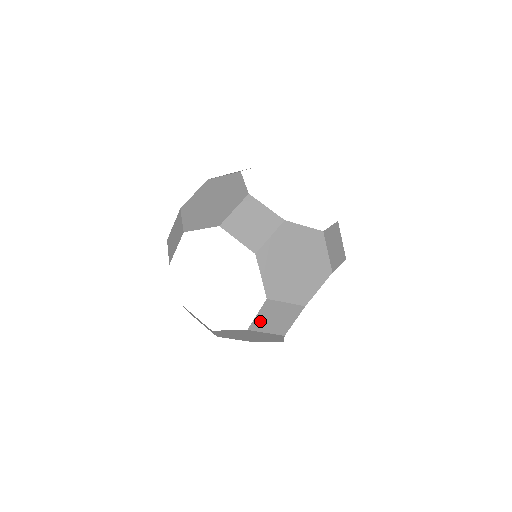
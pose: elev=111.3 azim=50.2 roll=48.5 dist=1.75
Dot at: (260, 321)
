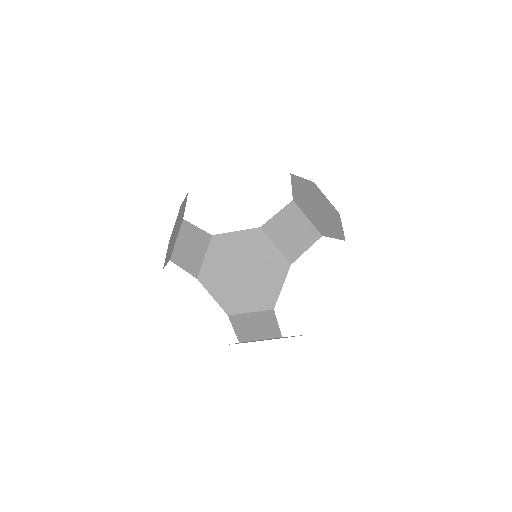
Dot at: (276, 225)
